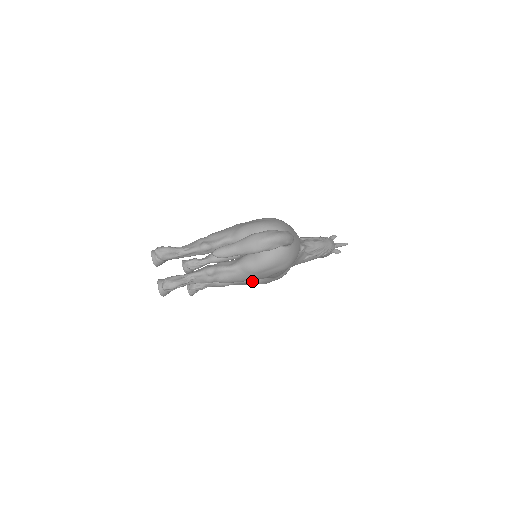
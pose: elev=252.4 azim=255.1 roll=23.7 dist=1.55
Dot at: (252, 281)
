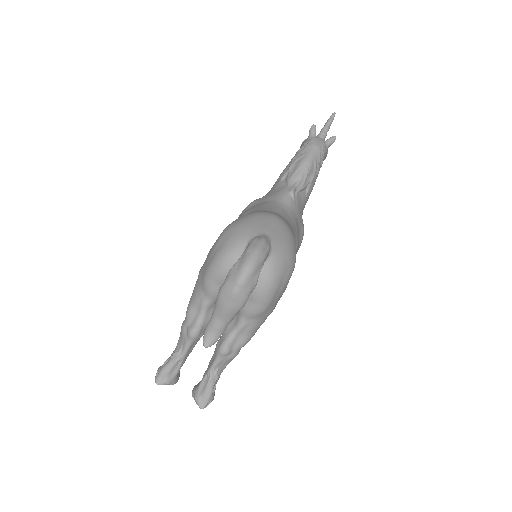
Dot at: occluded
